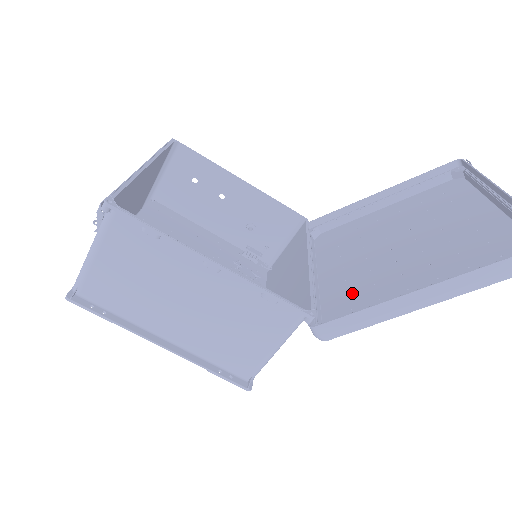
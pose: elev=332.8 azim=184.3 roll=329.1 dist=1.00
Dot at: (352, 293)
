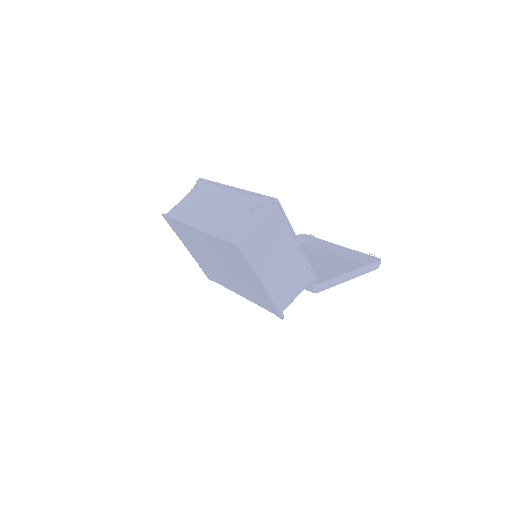
Dot at: occluded
